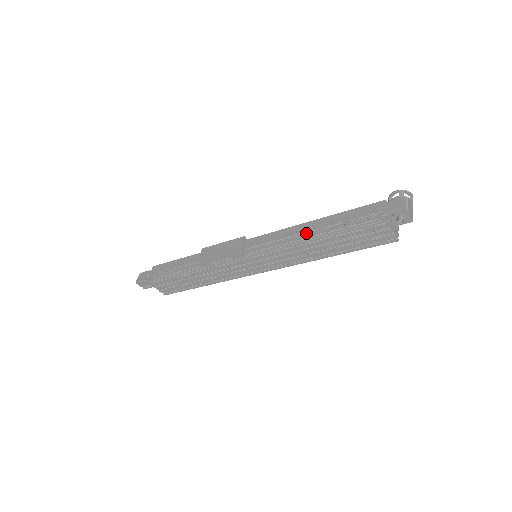
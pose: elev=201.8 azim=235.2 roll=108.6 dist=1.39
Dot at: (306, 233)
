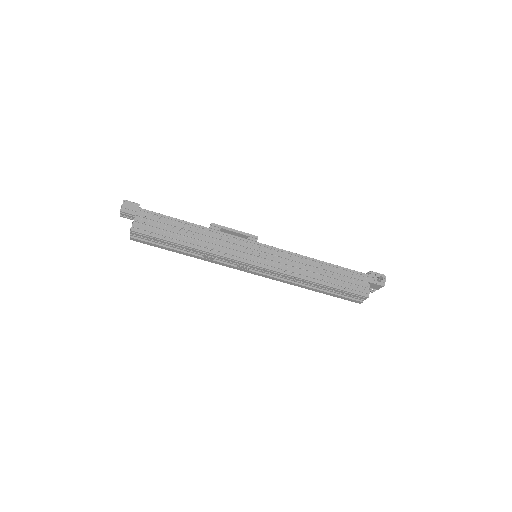
Dot at: occluded
